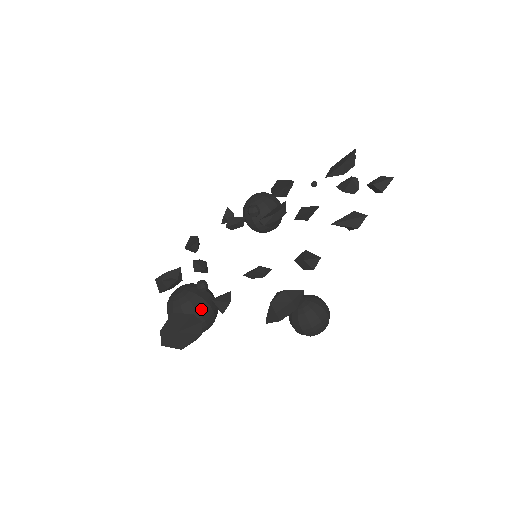
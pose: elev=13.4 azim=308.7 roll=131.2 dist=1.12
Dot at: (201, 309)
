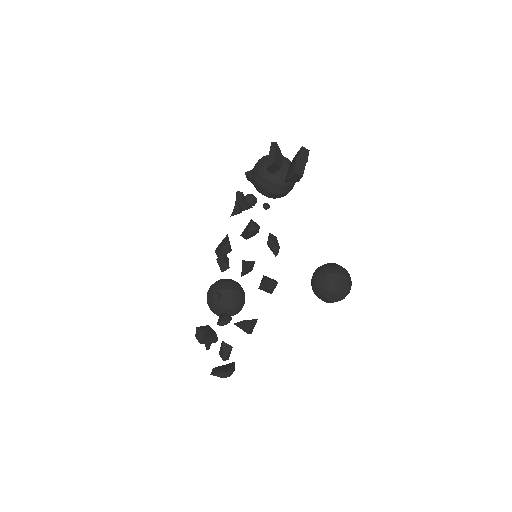
Dot at: (221, 312)
